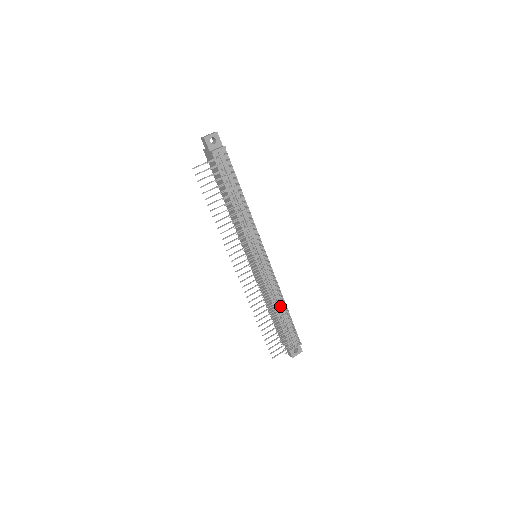
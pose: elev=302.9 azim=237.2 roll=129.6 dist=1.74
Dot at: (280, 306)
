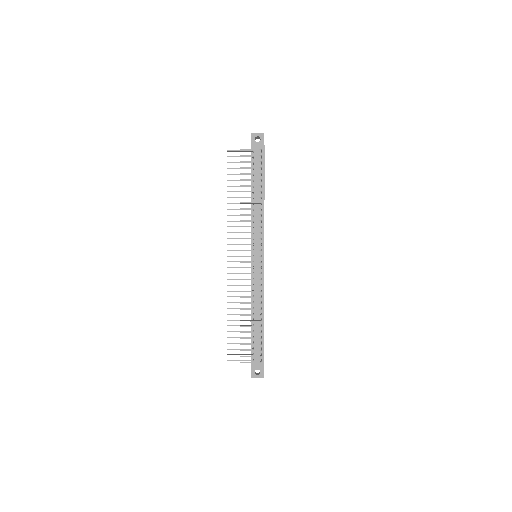
Dot at: (257, 313)
